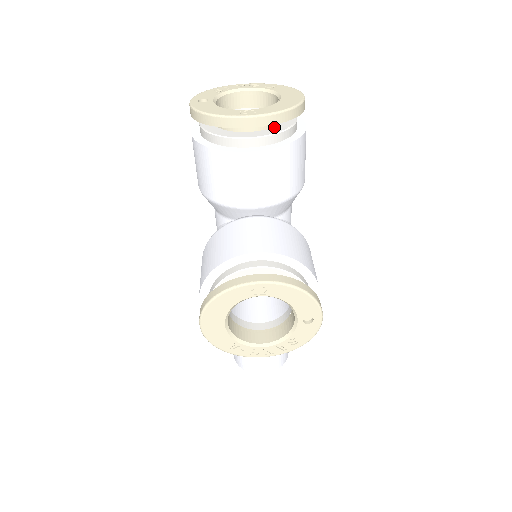
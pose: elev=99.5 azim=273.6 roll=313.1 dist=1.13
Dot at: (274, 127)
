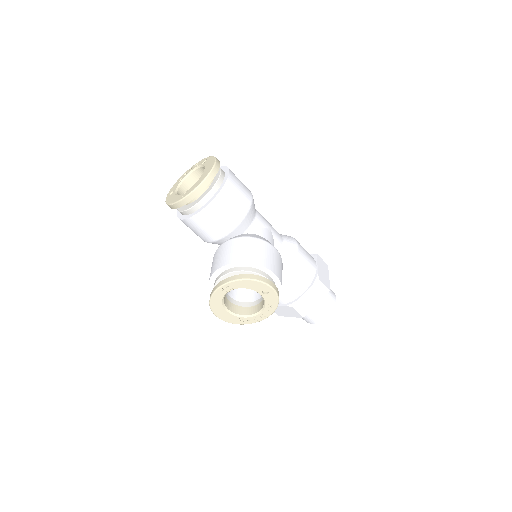
Dot at: (206, 190)
